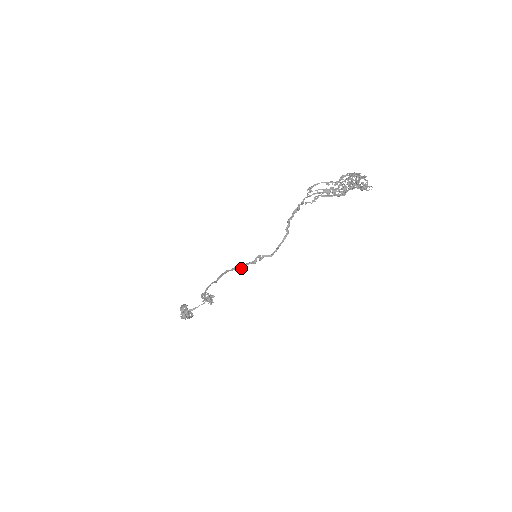
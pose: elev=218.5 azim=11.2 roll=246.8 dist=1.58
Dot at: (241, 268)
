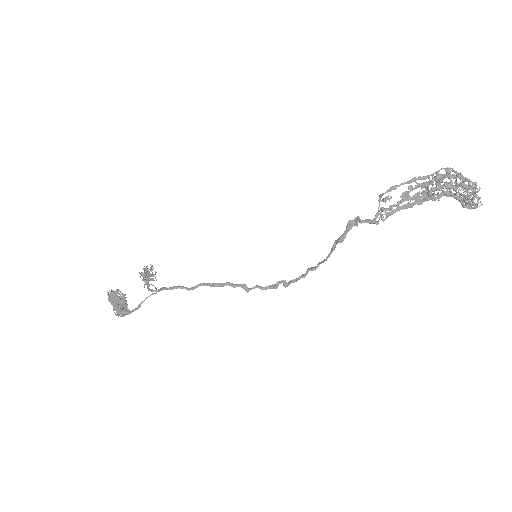
Dot at: occluded
